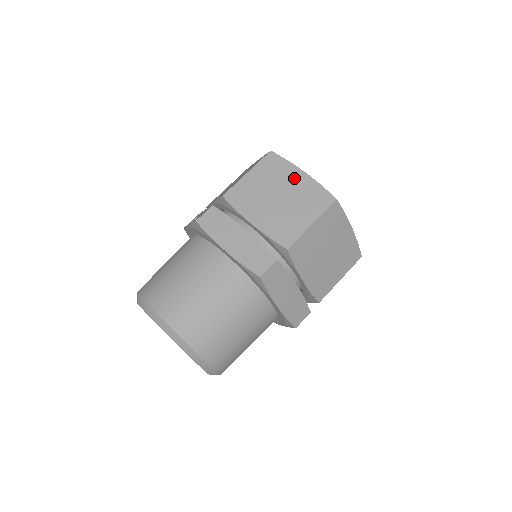
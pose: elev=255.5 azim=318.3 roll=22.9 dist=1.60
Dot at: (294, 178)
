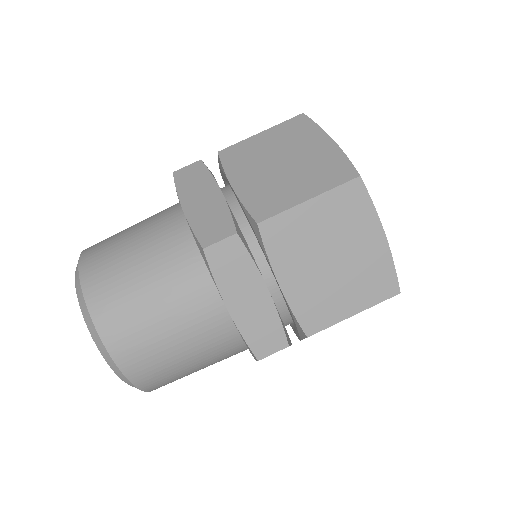
Dot at: (315, 144)
